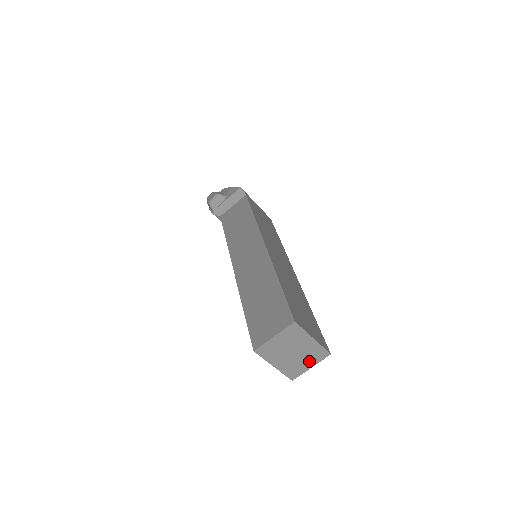
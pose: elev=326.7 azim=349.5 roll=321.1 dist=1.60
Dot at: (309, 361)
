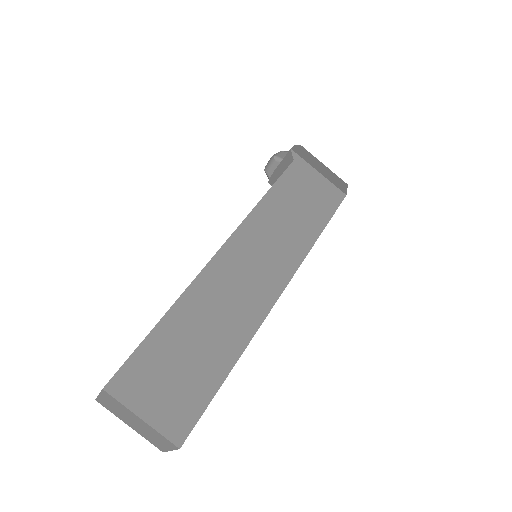
Dot at: (161, 442)
